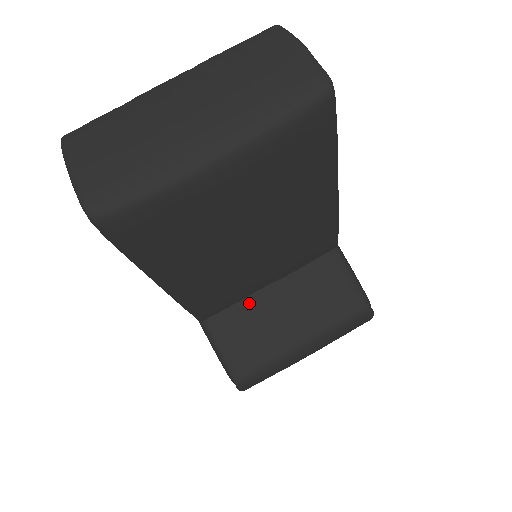
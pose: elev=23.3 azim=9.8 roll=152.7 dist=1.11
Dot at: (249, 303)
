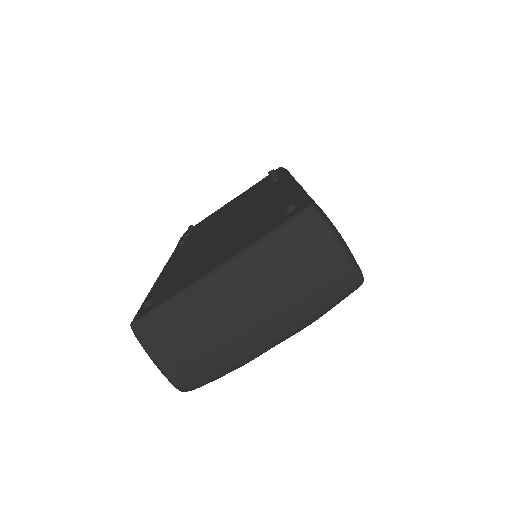
Dot at: occluded
